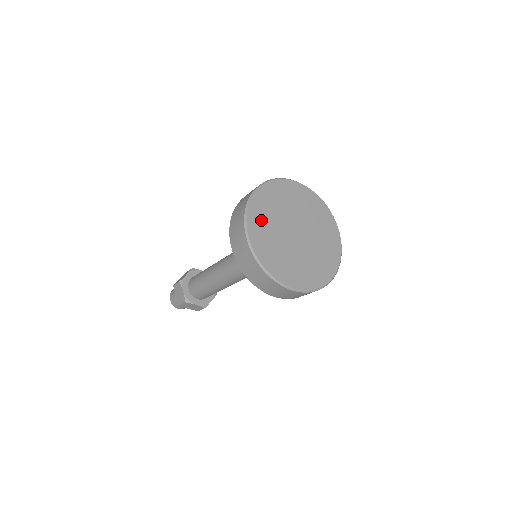
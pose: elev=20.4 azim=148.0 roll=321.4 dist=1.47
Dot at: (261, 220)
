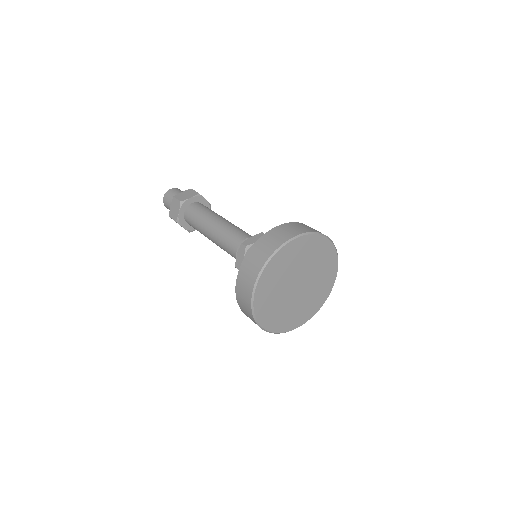
Dot at: (267, 307)
